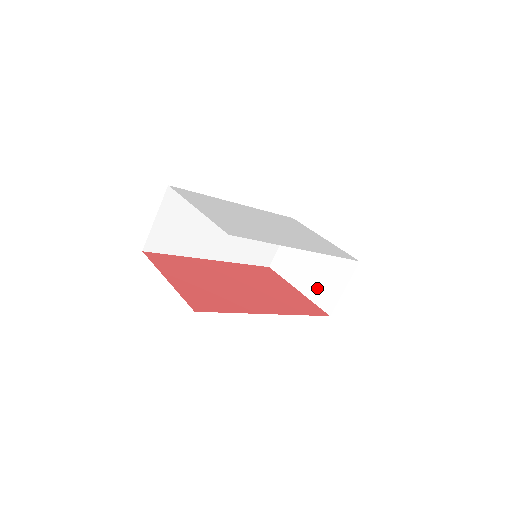
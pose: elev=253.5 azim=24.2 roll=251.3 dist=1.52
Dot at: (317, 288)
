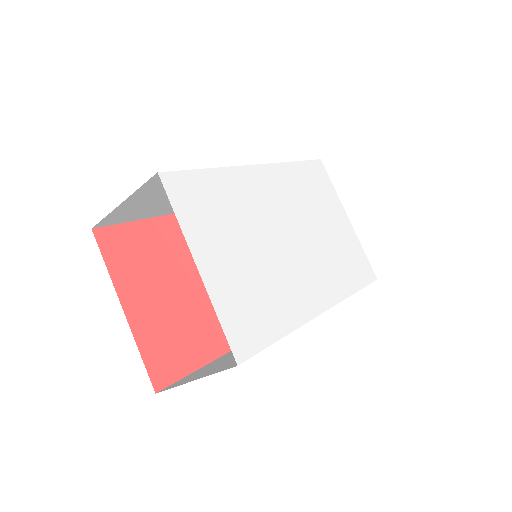
Dot at: occluded
